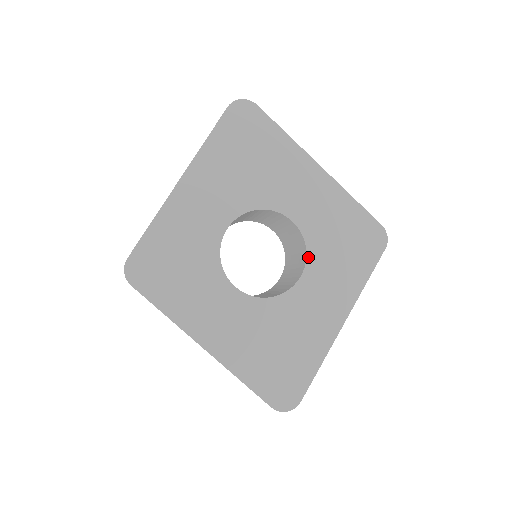
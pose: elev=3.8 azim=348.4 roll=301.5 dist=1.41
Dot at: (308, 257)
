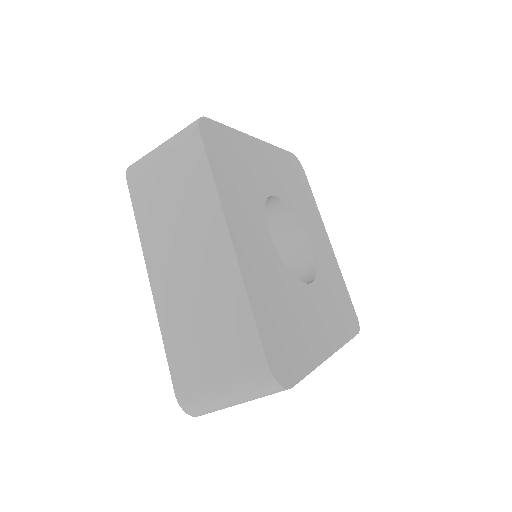
Dot at: (316, 278)
